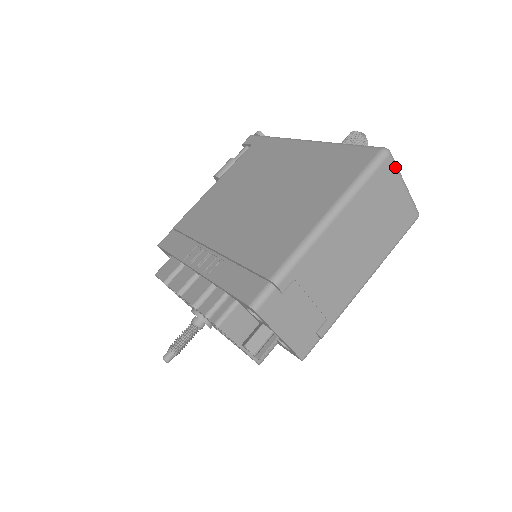
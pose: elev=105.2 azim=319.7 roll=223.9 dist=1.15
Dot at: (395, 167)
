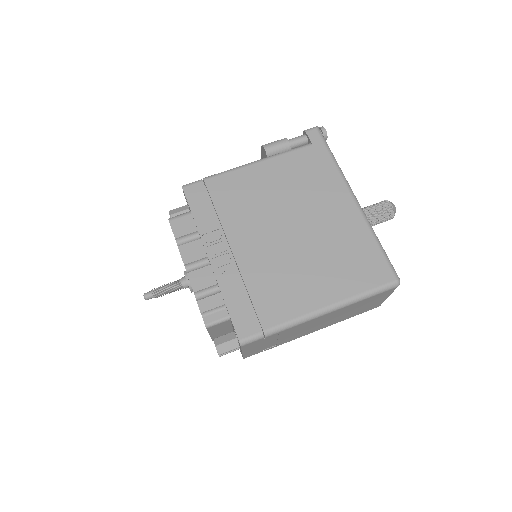
Dot at: occluded
